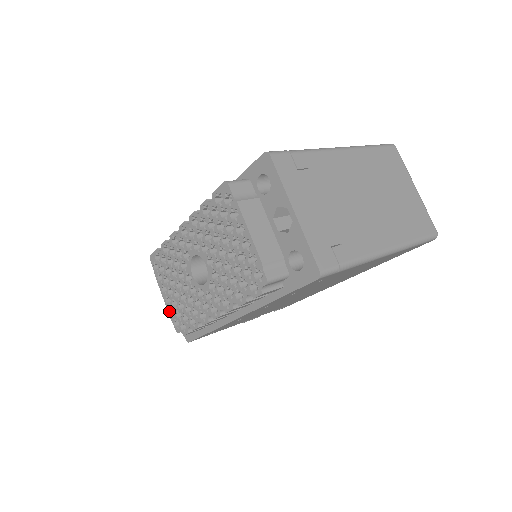
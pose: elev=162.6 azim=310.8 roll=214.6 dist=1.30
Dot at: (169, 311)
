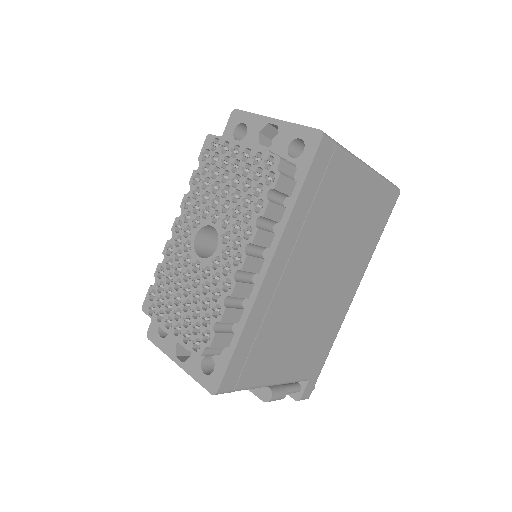
Dot at: (182, 341)
